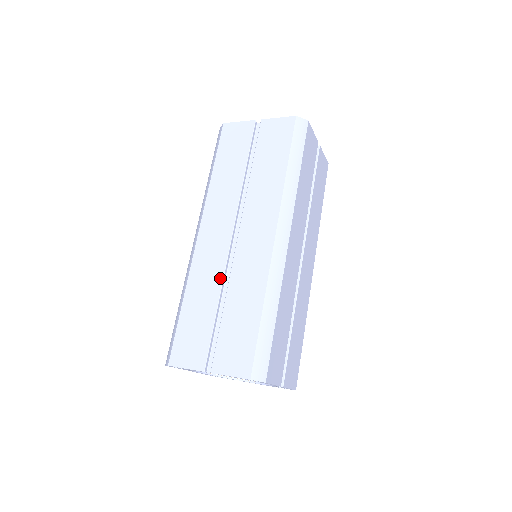
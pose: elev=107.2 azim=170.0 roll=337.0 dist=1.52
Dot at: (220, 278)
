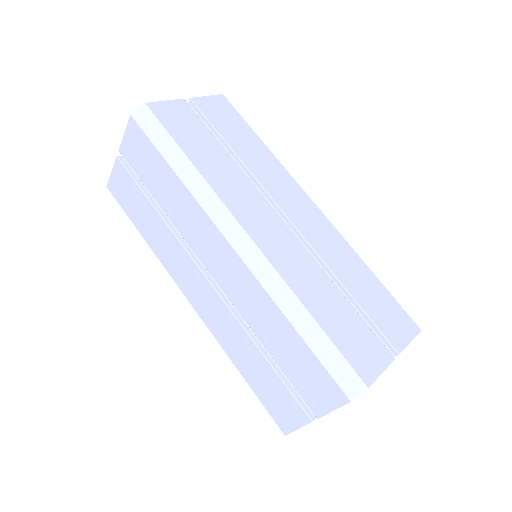
Dot at: (238, 326)
